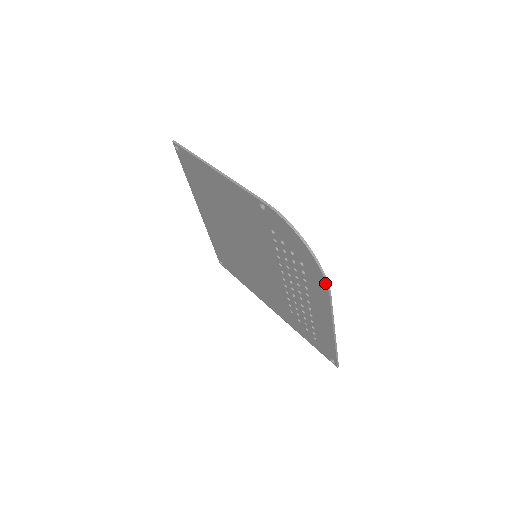
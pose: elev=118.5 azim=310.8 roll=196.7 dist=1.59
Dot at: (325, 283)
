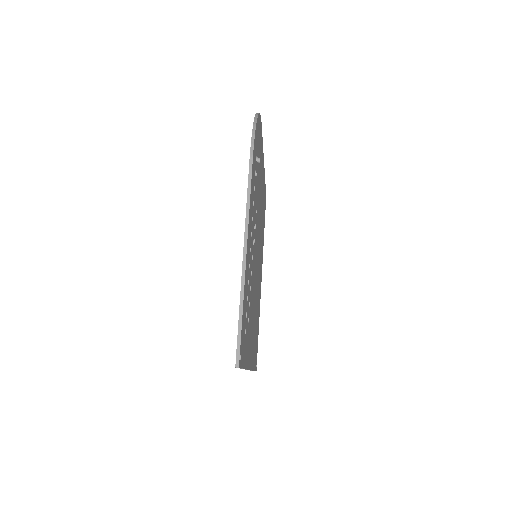
Dot at: (251, 143)
